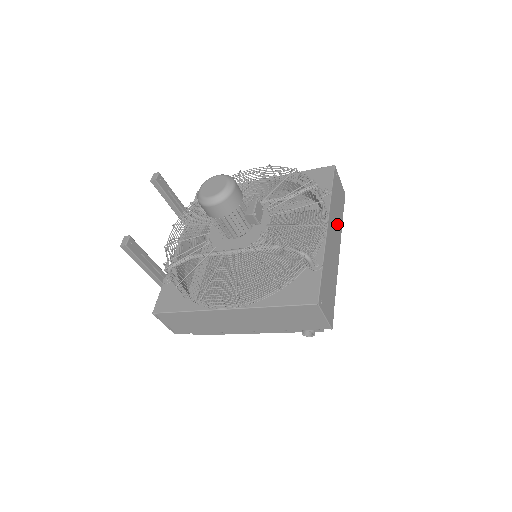
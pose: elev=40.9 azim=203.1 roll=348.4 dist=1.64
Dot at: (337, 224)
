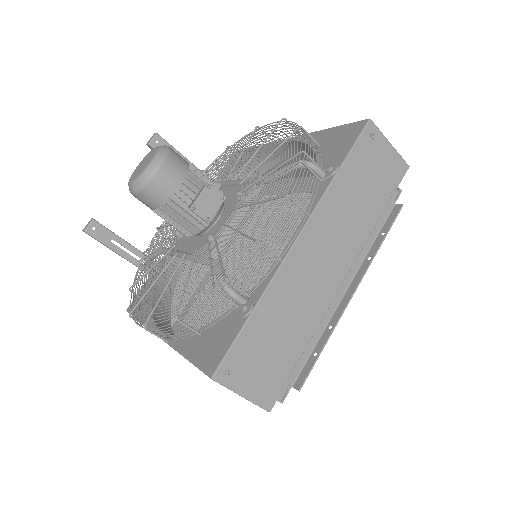
Dot at: (349, 228)
